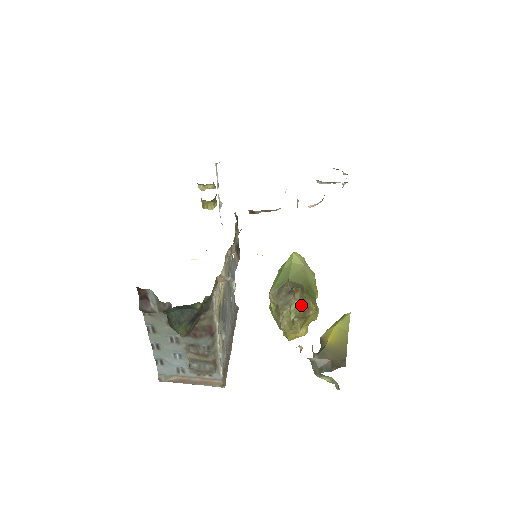
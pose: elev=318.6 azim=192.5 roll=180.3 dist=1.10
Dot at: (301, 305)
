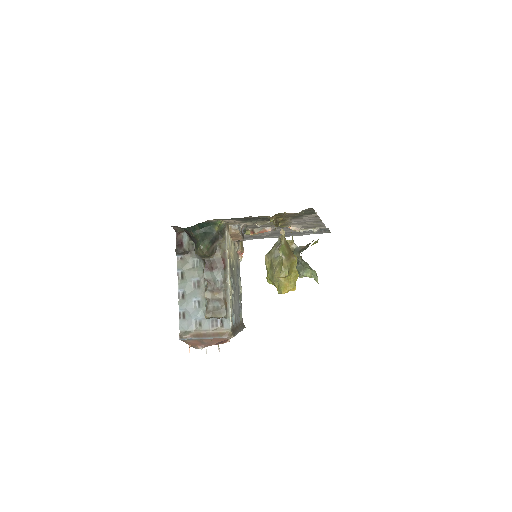
Dot at: (286, 248)
